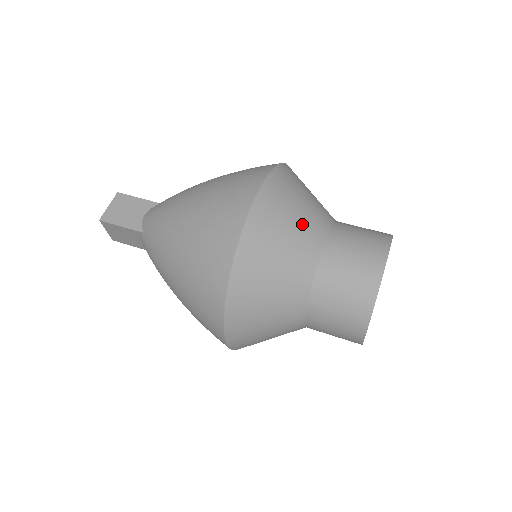
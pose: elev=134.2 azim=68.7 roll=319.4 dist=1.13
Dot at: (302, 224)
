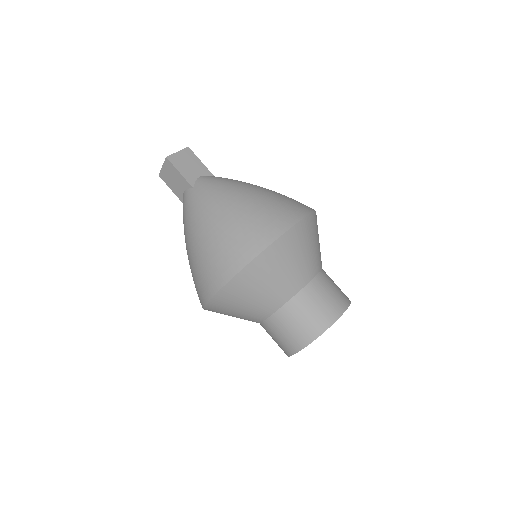
Dot at: (310, 258)
